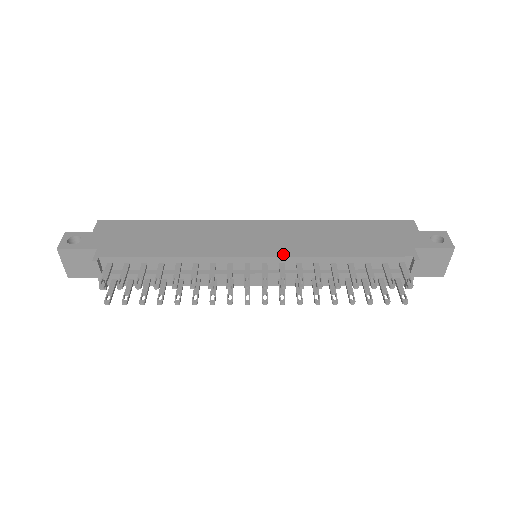
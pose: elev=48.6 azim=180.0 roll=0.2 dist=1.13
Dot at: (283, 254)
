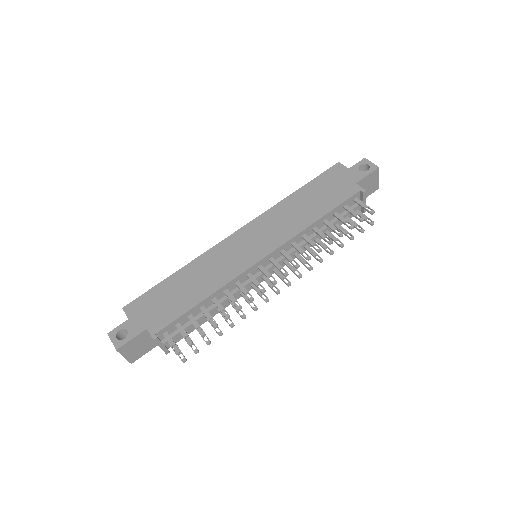
Dot at: (279, 244)
